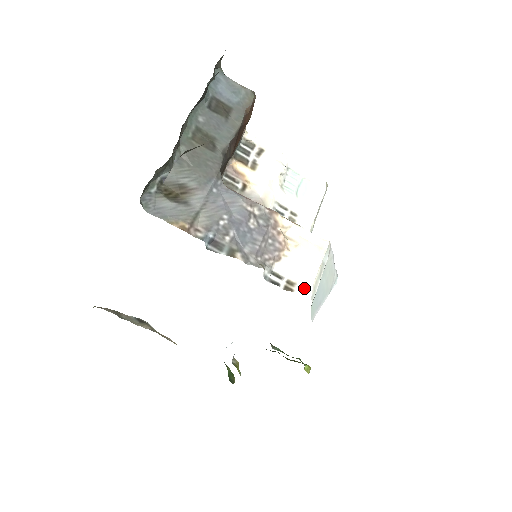
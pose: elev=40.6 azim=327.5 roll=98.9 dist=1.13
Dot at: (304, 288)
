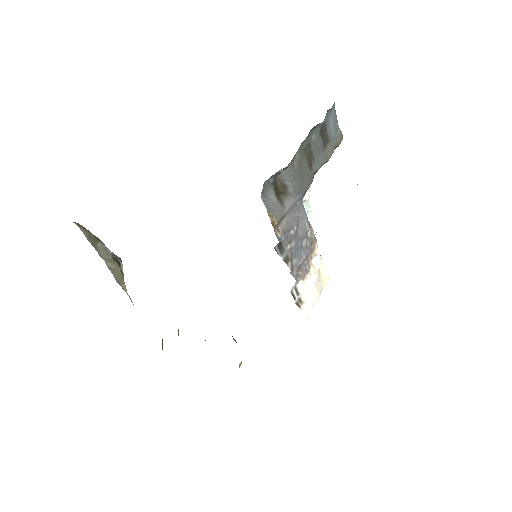
Dot at: (307, 309)
